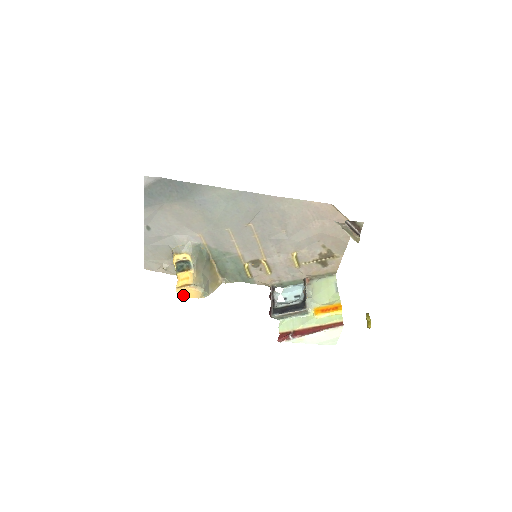
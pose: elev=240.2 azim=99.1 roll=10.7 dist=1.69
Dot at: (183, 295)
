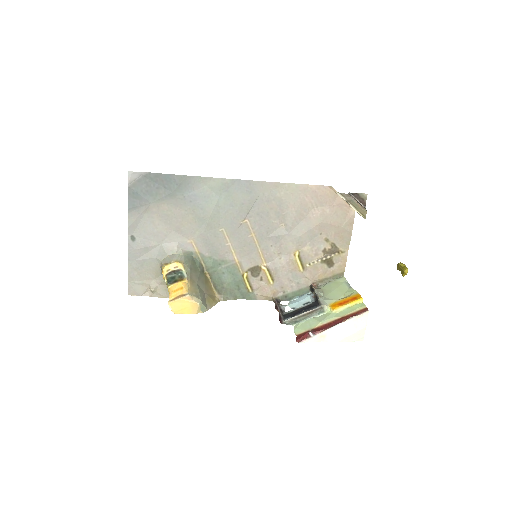
Dot at: (177, 311)
